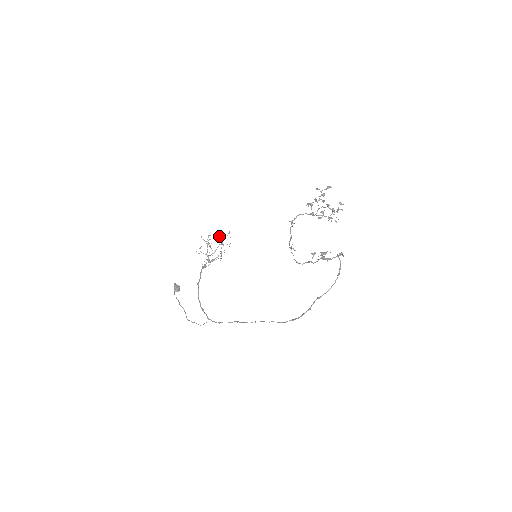
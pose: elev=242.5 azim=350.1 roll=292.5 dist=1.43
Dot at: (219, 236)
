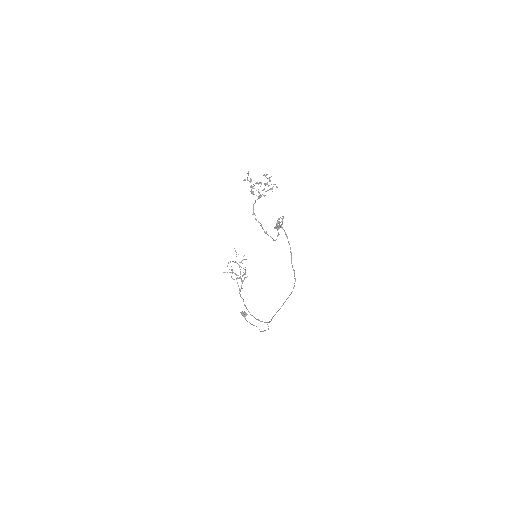
Dot at: occluded
